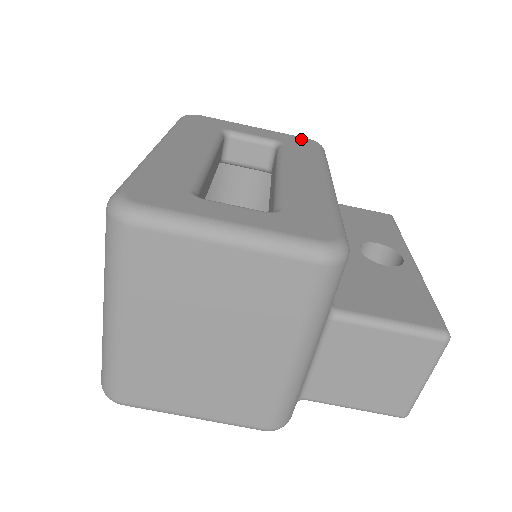
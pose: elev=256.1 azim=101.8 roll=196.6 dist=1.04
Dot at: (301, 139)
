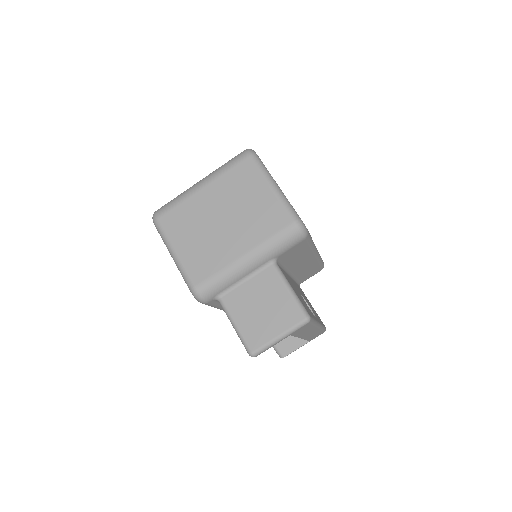
Dot at: occluded
